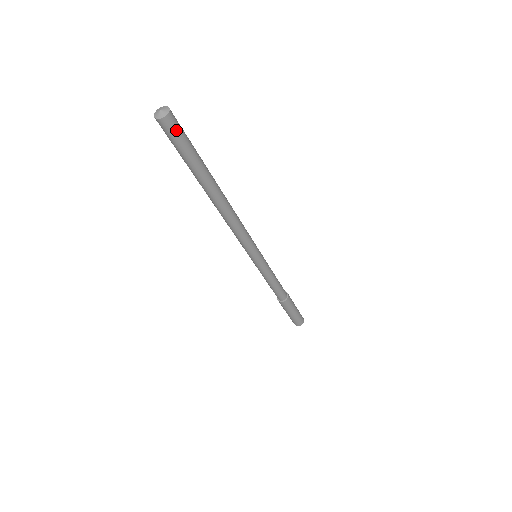
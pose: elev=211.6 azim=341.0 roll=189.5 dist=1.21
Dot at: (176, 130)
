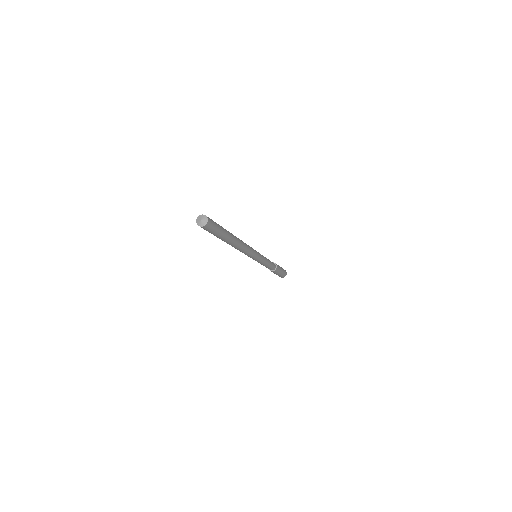
Dot at: (207, 230)
